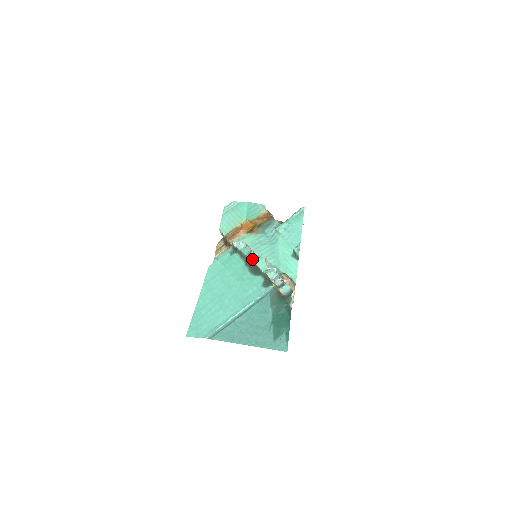
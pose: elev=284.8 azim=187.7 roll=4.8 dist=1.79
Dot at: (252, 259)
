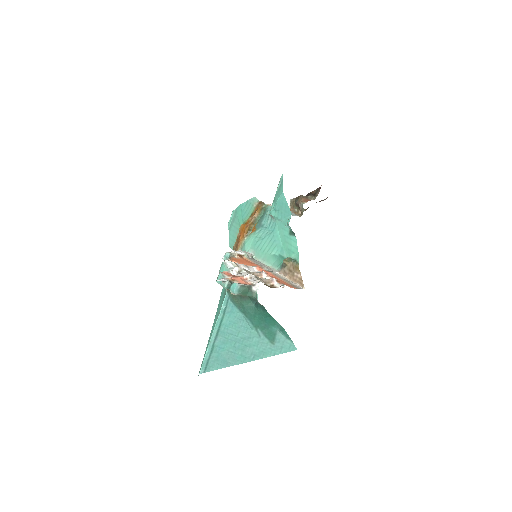
Dot at: occluded
